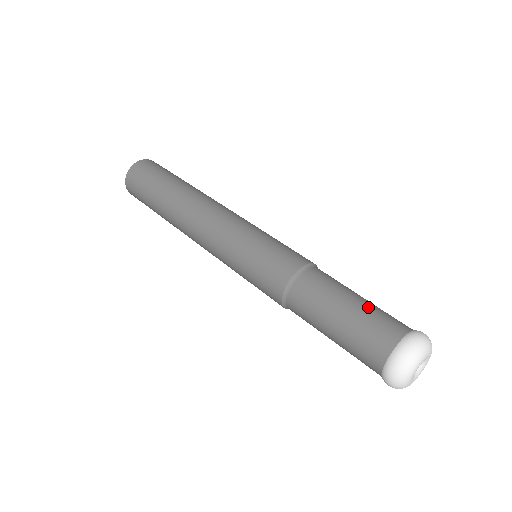
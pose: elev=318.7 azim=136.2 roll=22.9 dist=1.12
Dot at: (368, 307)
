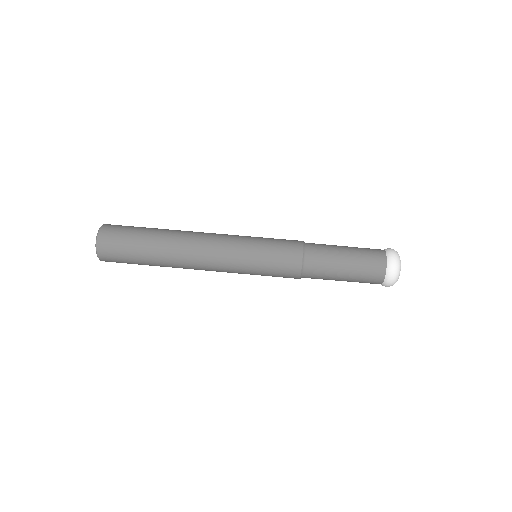
Dot at: (356, 267)
